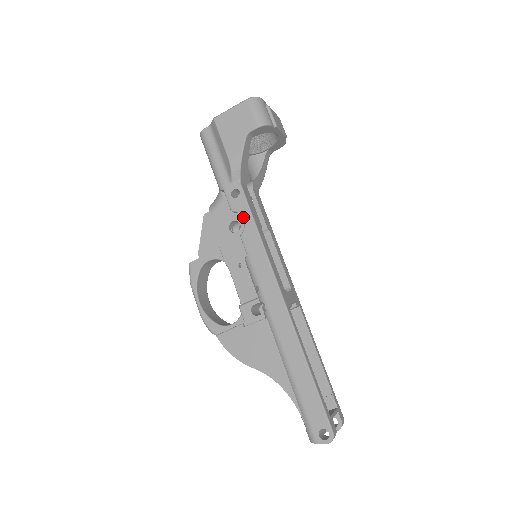
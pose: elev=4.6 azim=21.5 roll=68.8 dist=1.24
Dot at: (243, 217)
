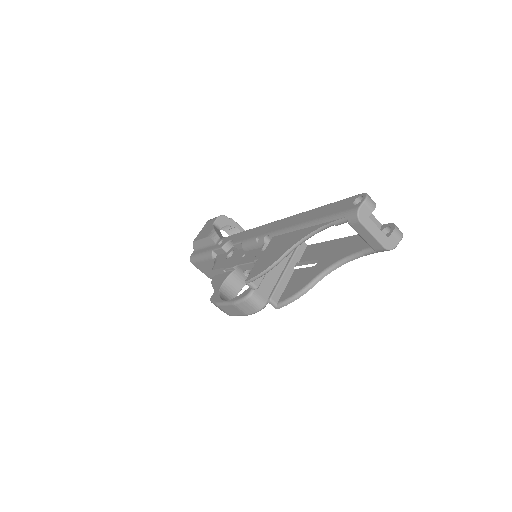
Dot at: (229, 240)
